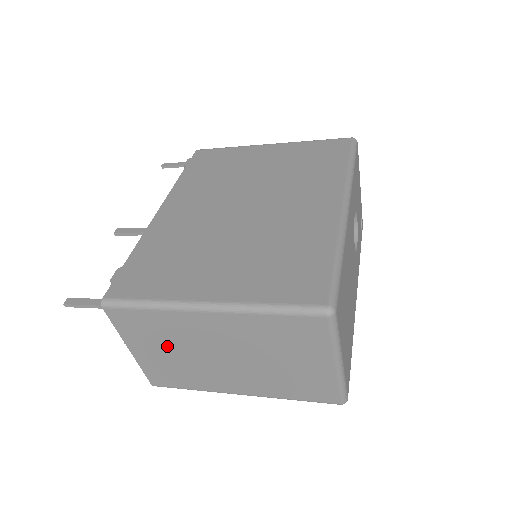
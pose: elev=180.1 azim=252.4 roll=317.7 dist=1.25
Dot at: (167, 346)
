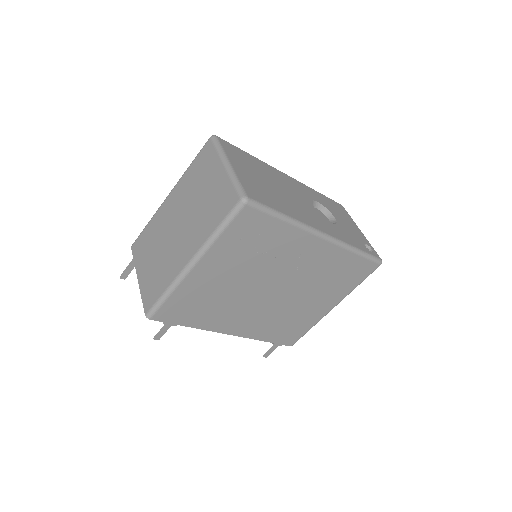
Dot at: (154, 250)
